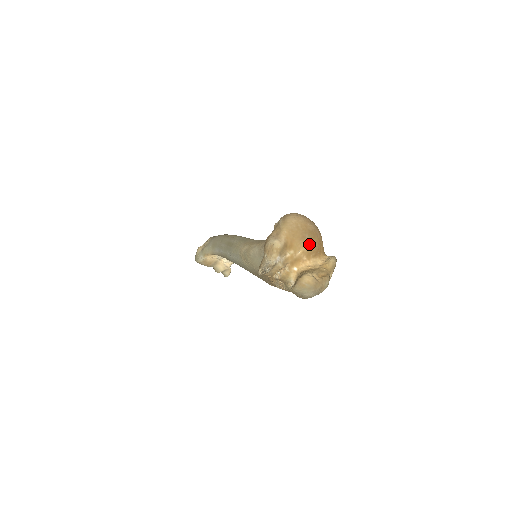
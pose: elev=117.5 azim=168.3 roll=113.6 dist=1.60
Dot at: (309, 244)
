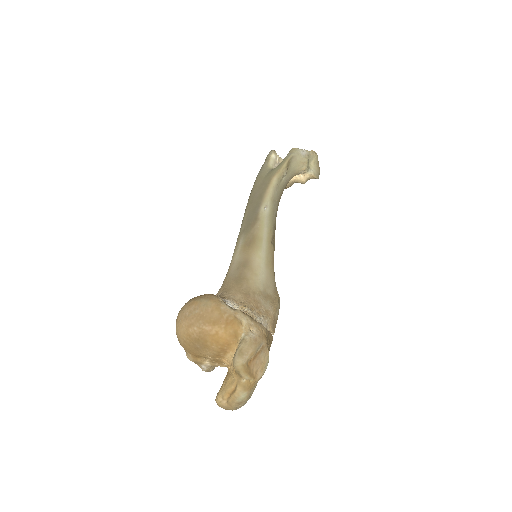
Dot at: (207, 351)
